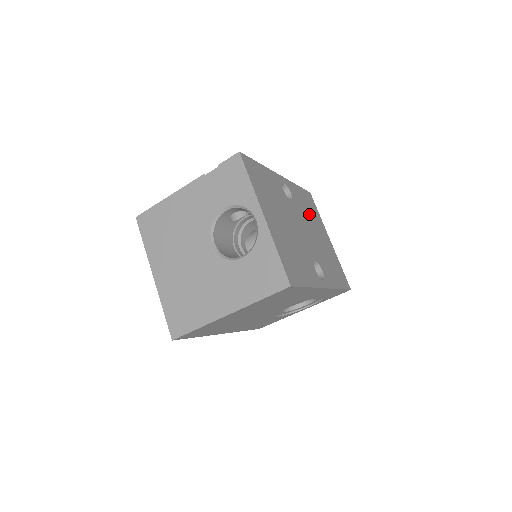
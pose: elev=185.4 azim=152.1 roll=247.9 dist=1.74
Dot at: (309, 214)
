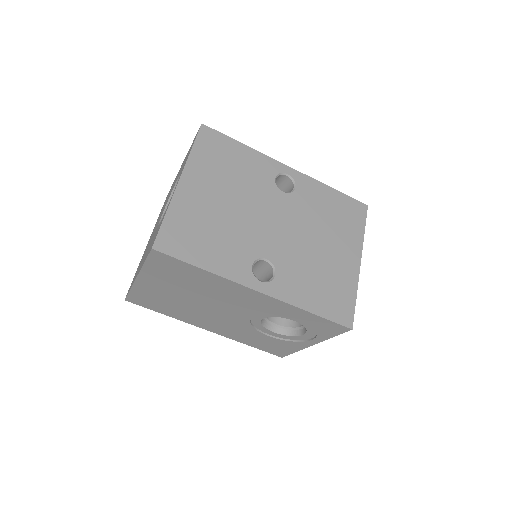
Dot at: (326, 220)
